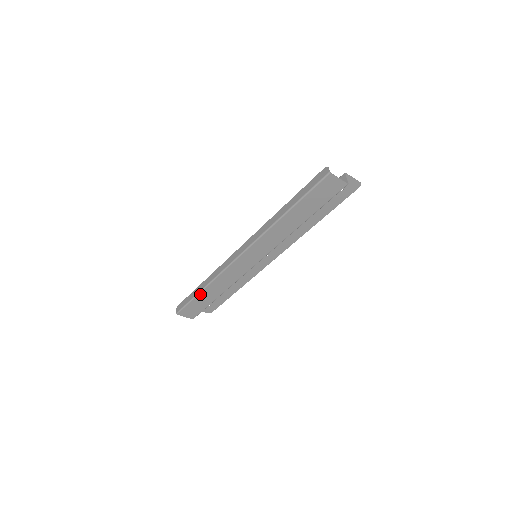
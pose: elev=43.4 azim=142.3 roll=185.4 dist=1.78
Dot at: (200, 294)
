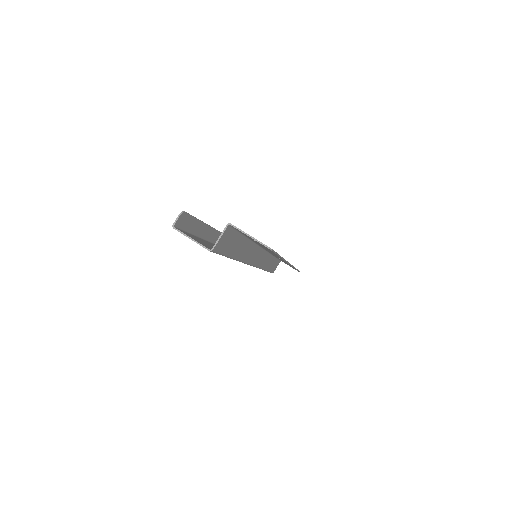
Dot at: occluded
